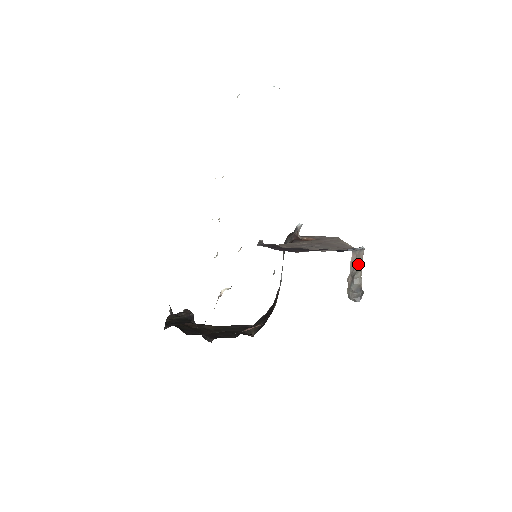
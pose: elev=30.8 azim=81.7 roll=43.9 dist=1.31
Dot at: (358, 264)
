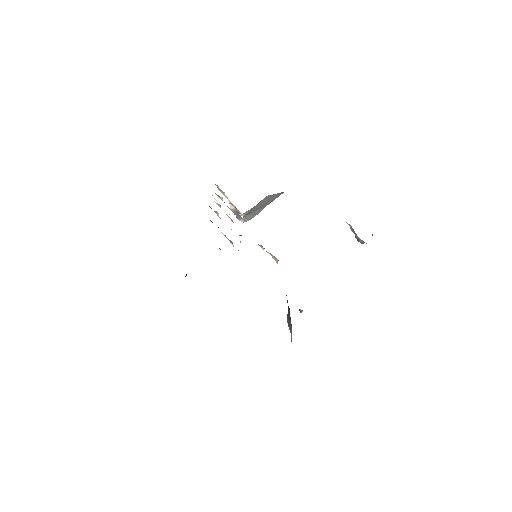
Dot at: occluded
